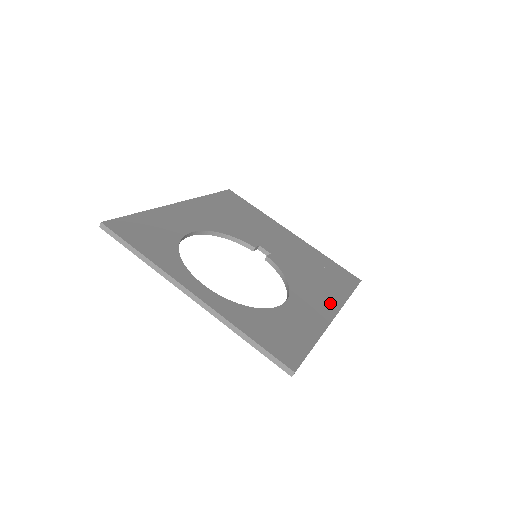
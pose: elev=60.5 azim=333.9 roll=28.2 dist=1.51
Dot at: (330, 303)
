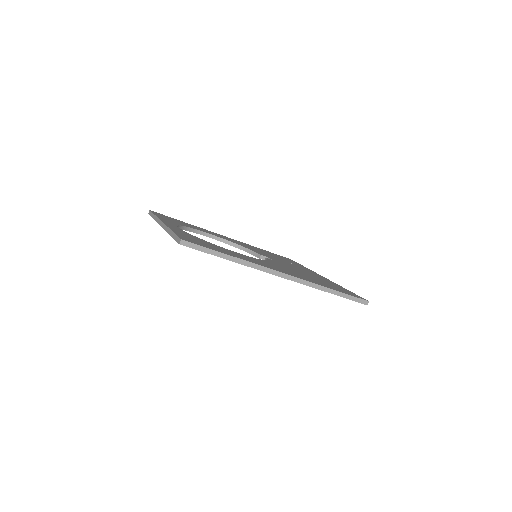
Dot at: (292, 274)
